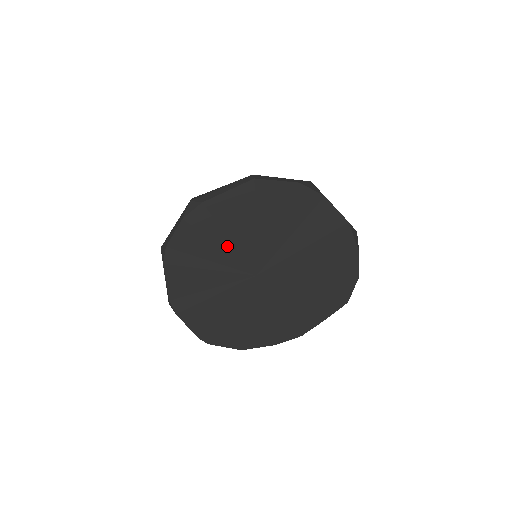
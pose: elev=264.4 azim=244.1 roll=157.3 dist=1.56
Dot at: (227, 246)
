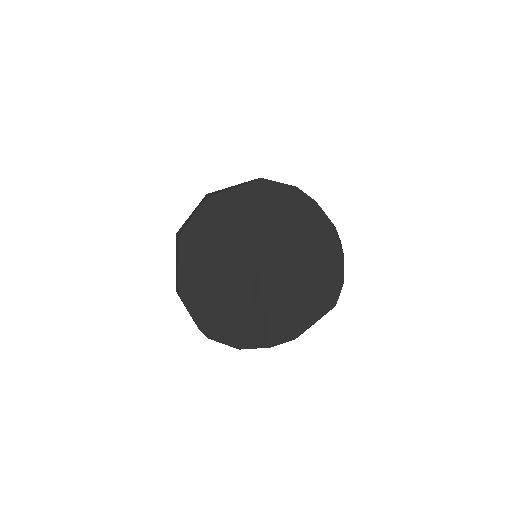
Dot at: (235, 236)
